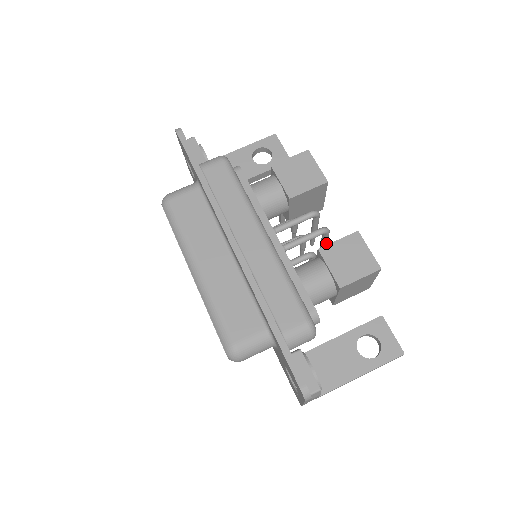
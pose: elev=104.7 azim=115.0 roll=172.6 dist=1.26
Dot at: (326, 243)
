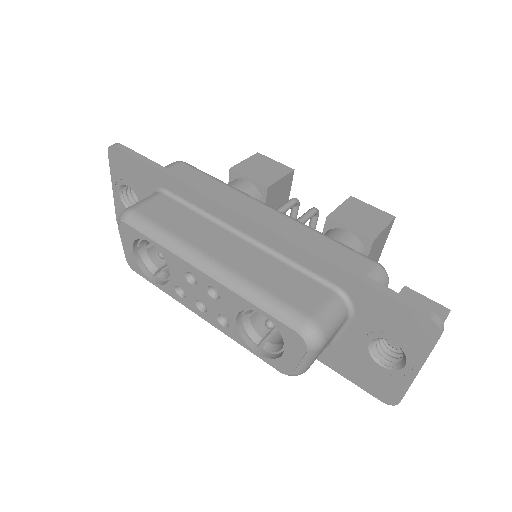
Dot at: occluded
